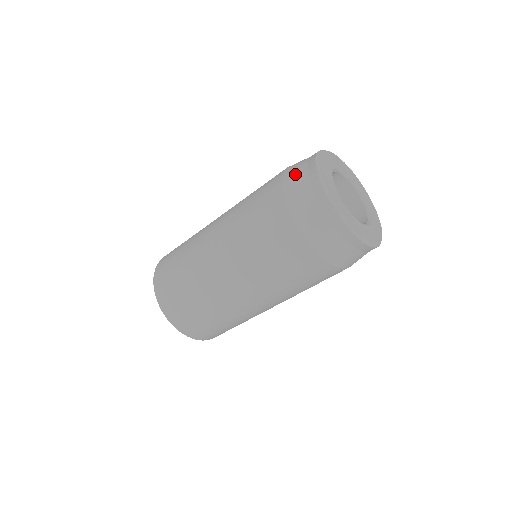
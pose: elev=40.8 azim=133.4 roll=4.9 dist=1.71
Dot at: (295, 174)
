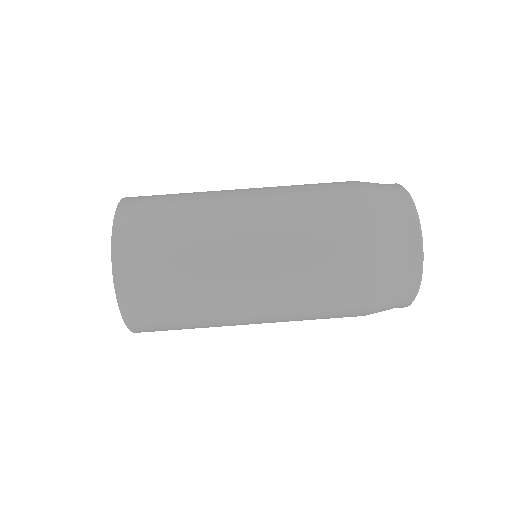
Dot at: occluded
